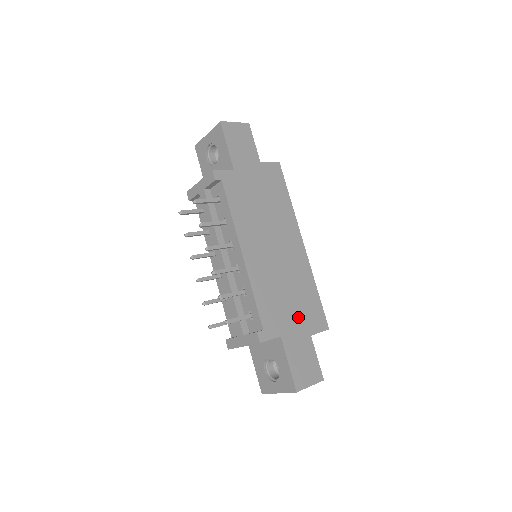
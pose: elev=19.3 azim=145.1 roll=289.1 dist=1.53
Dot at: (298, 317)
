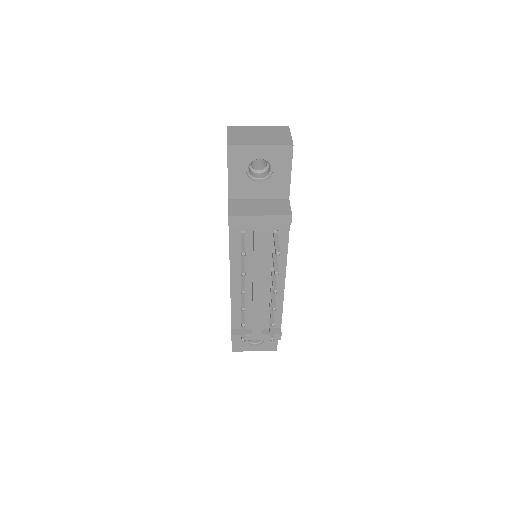
Dot at: occluded
